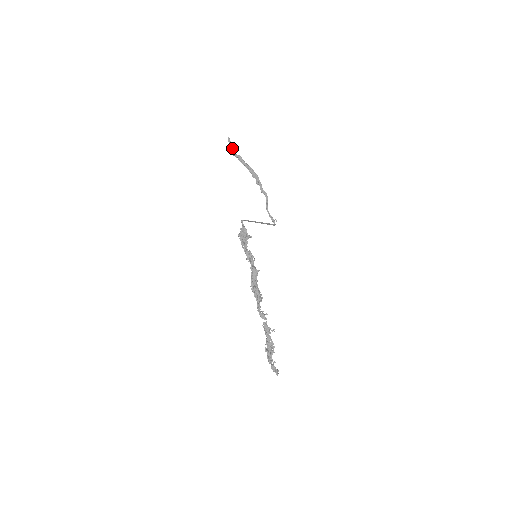
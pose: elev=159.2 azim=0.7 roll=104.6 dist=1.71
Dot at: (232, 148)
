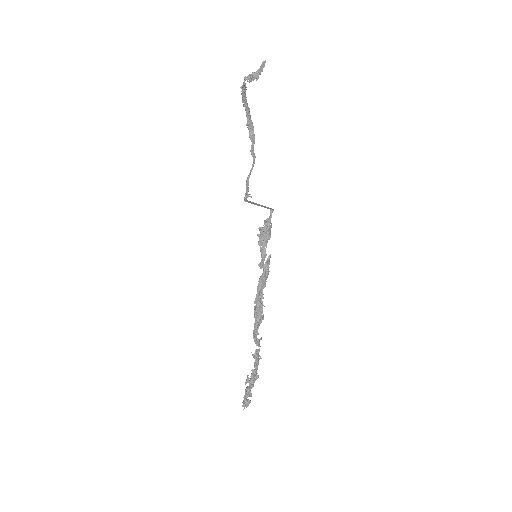
Dot at: (258, 78)
